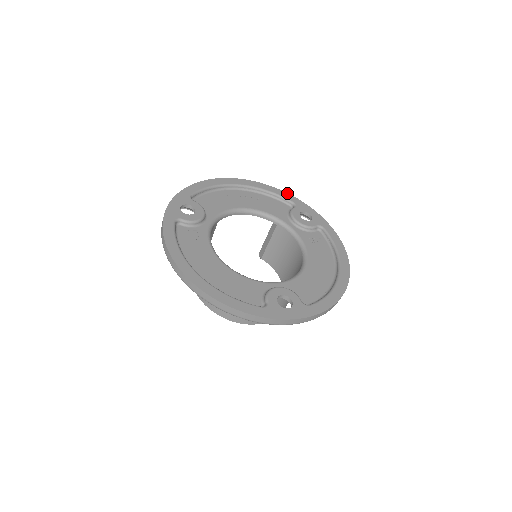
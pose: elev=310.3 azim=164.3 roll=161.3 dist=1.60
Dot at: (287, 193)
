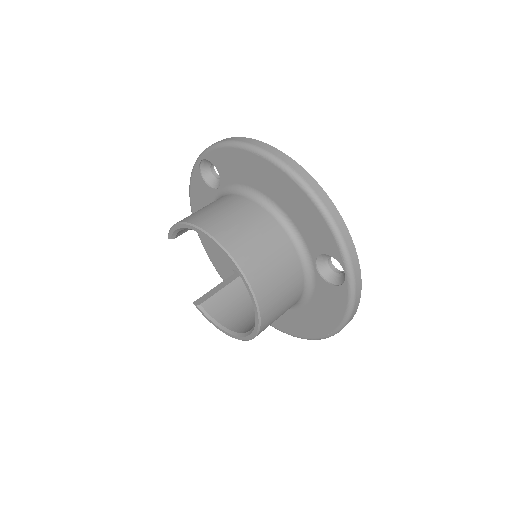
Dot at: occluded
